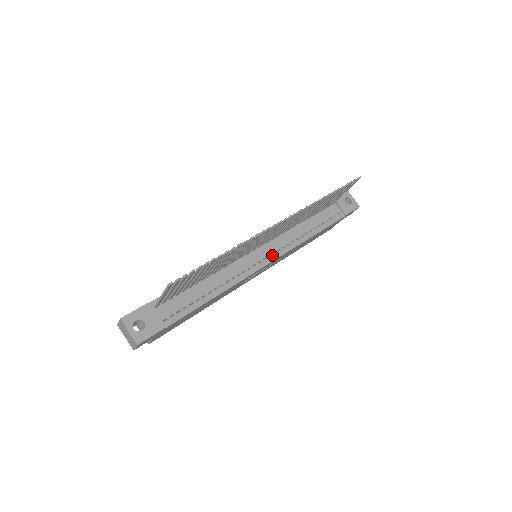
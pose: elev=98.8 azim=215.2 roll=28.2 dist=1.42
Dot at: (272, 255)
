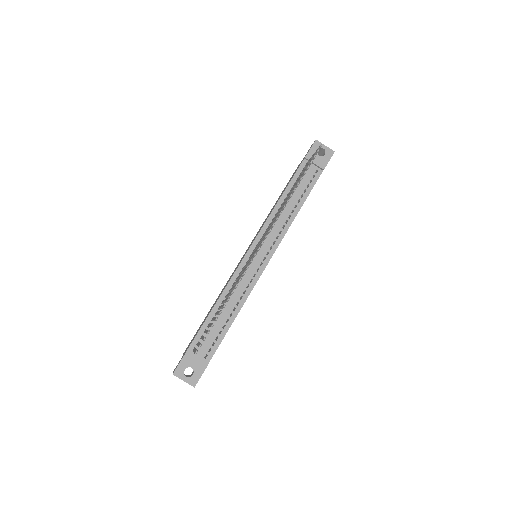
Dot at: (269, 251)
